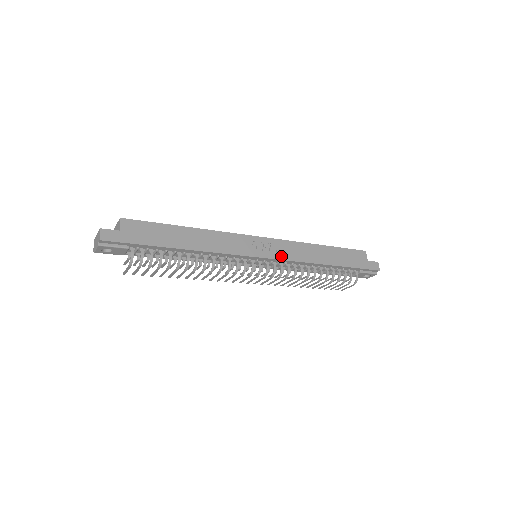
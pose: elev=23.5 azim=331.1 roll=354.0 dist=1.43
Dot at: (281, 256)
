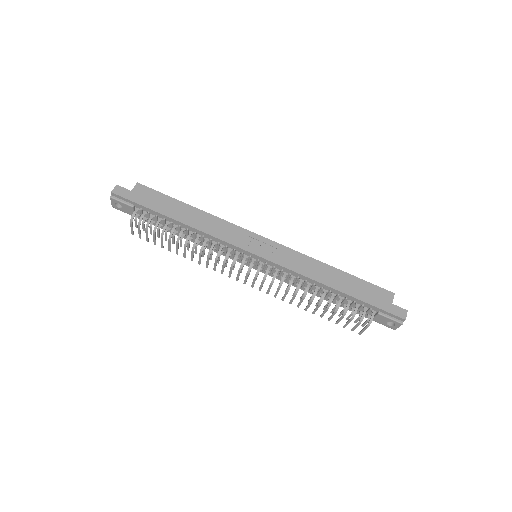
Dot at: (277, 260)
